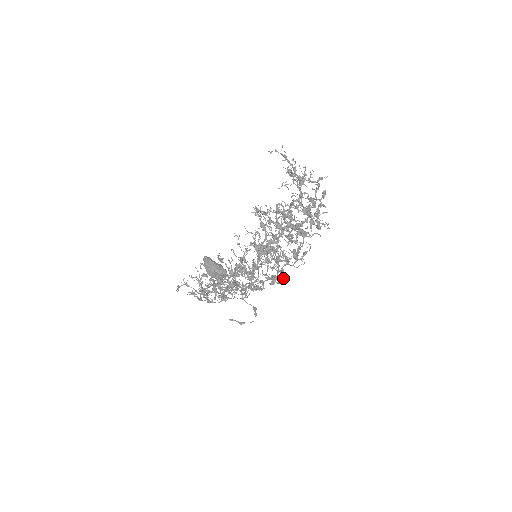
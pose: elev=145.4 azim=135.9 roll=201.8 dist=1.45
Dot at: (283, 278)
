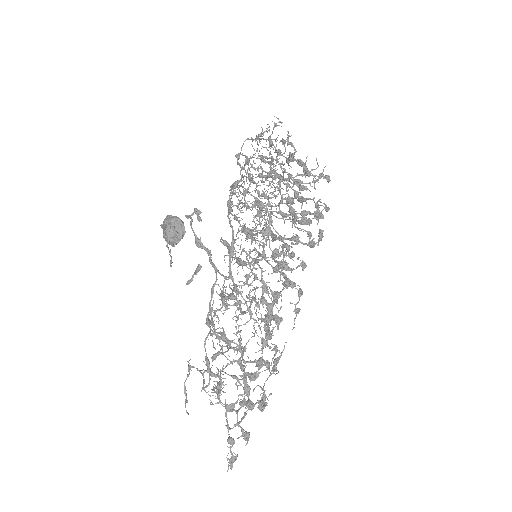
Dot at: (268, 221)
